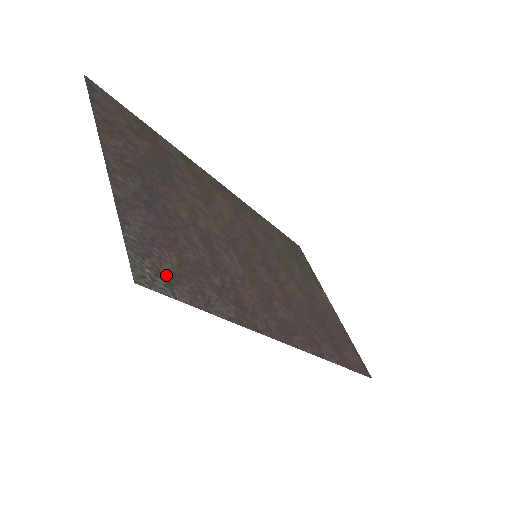
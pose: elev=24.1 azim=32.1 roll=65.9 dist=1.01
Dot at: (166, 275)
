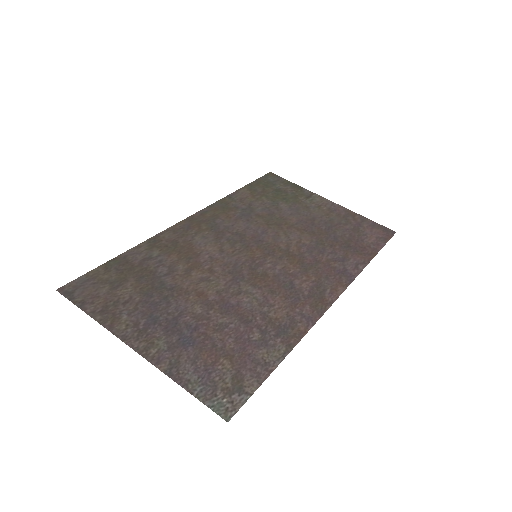
Dot at: (233, 386)
